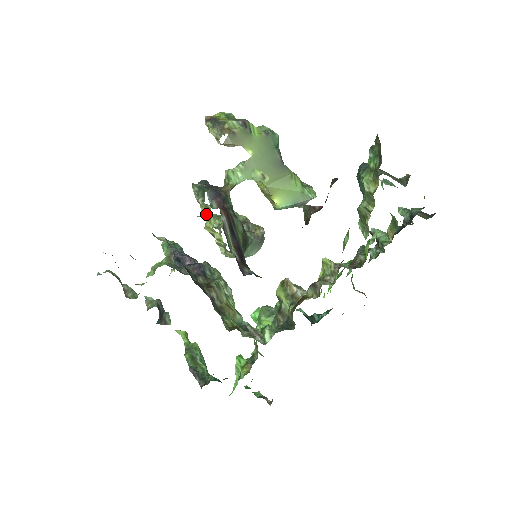
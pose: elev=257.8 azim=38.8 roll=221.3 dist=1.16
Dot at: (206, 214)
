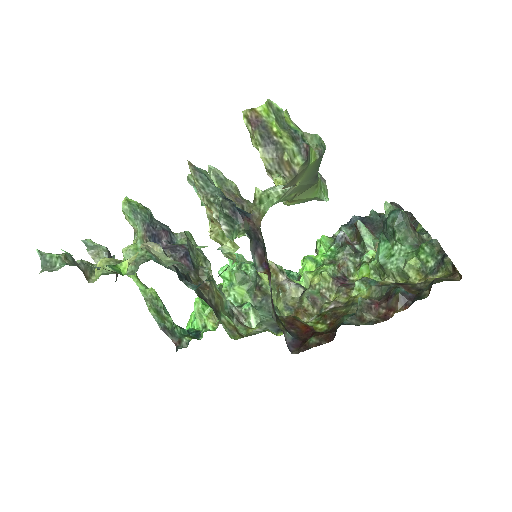
Dot at: (220, 231)
